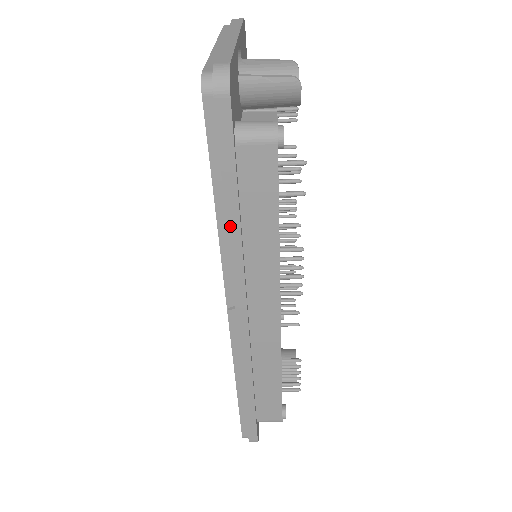
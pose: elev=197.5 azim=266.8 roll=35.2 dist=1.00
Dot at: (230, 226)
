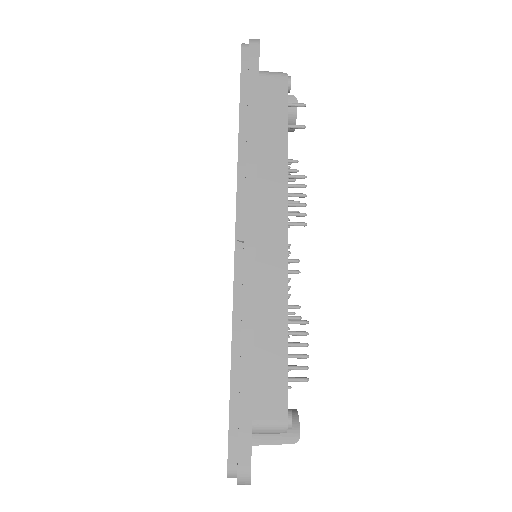
Dot at: (250, 128)
